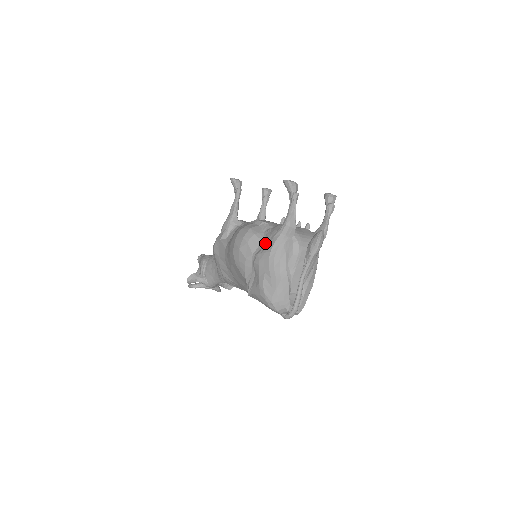
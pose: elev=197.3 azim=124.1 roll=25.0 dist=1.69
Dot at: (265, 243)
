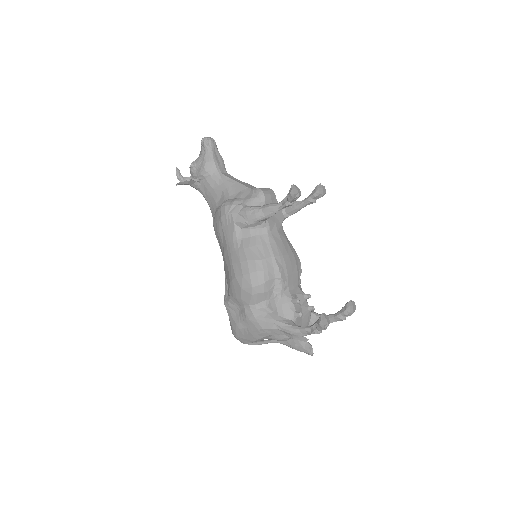
Dot at: (266, 306)
